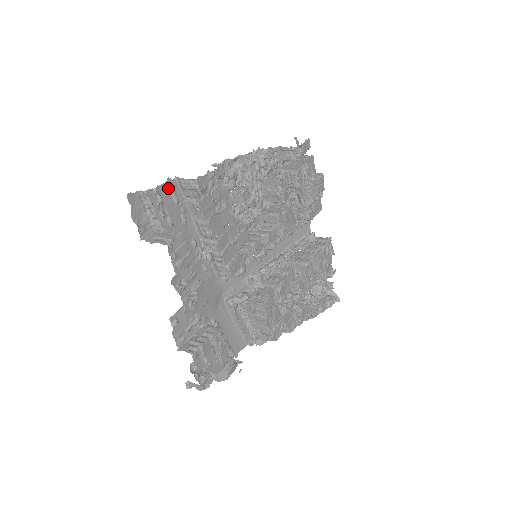
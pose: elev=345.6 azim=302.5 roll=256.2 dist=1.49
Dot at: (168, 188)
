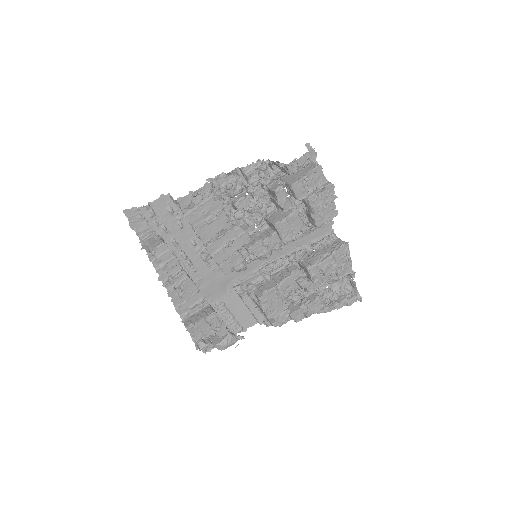
Dot at: (162, 203)
